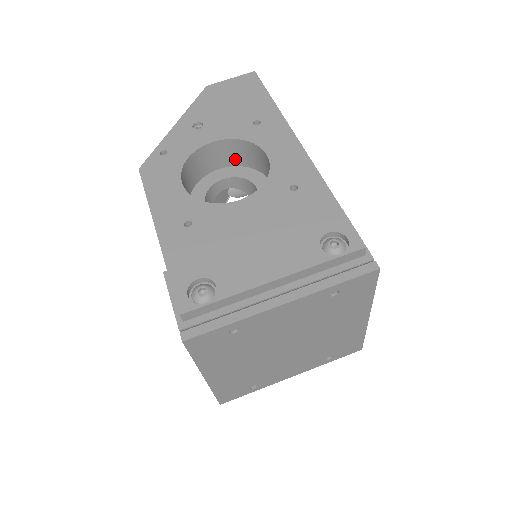
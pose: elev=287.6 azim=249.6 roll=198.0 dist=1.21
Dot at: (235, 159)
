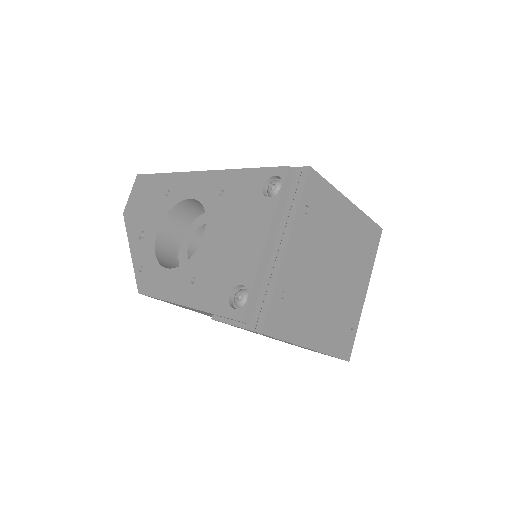
Dot at: (181, 225)
